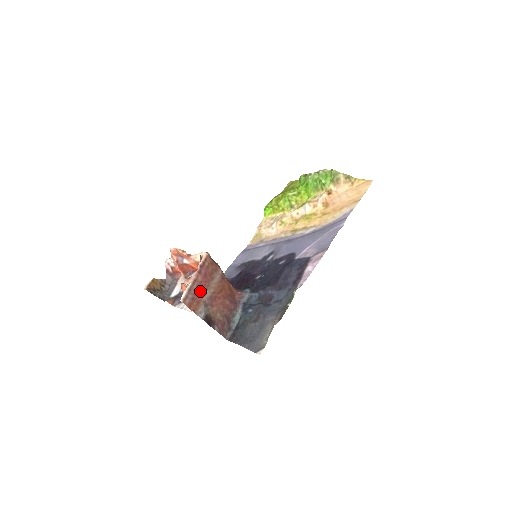
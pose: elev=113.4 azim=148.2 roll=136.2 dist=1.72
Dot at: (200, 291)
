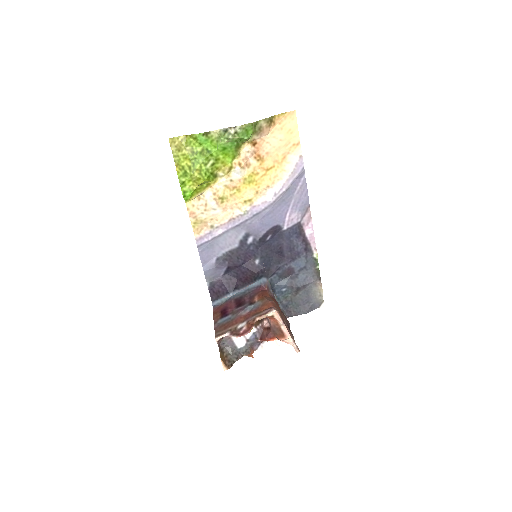
Dot at: occluded
